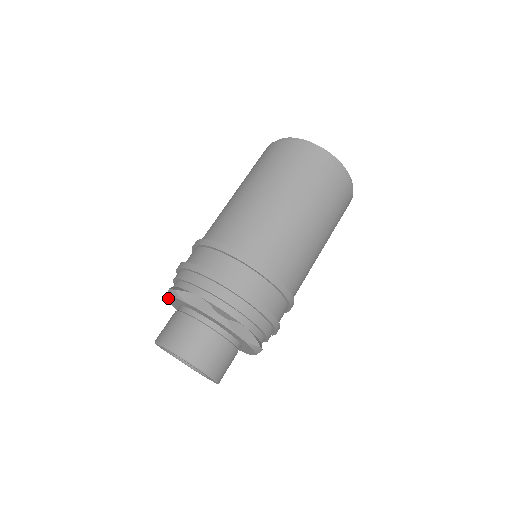
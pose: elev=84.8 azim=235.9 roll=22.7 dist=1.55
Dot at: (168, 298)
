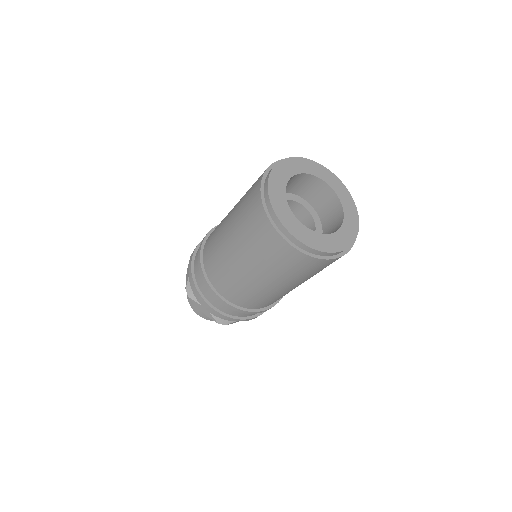
Dot at: occluded
